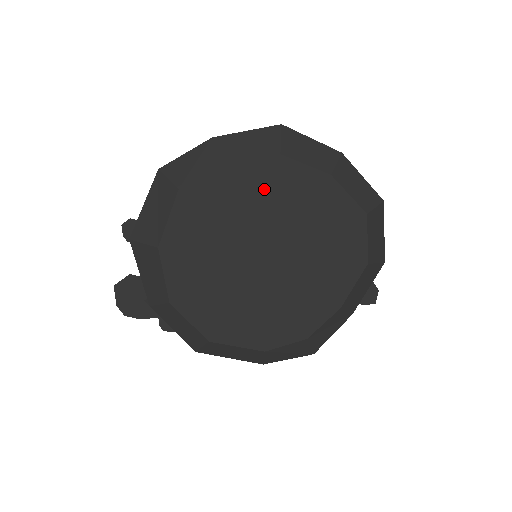
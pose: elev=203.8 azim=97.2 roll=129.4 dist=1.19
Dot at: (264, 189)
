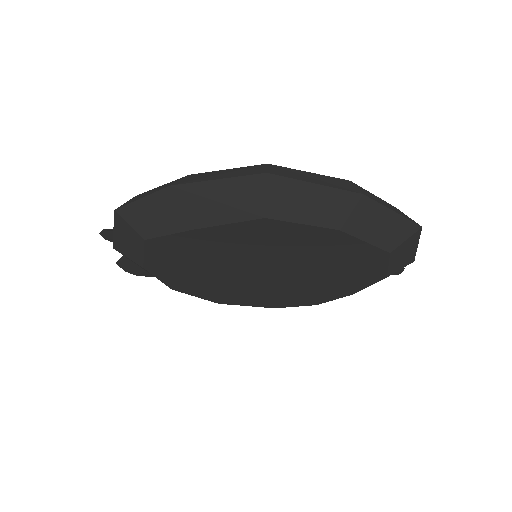
Dot at: (250, 239)
